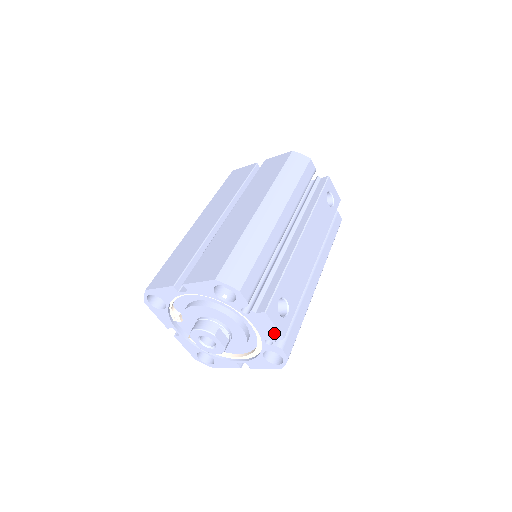
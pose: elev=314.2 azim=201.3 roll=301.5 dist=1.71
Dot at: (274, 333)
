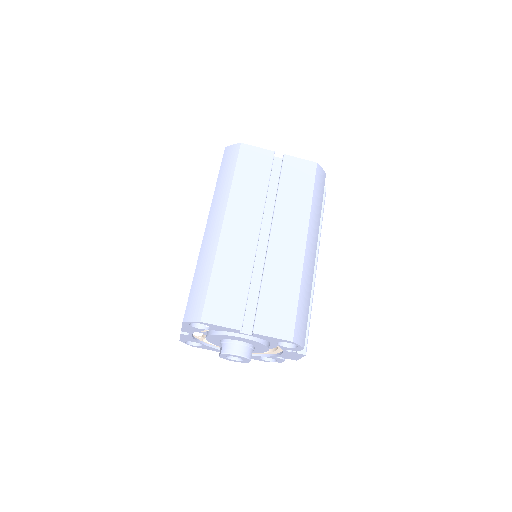
Dot at: (294, 358)
